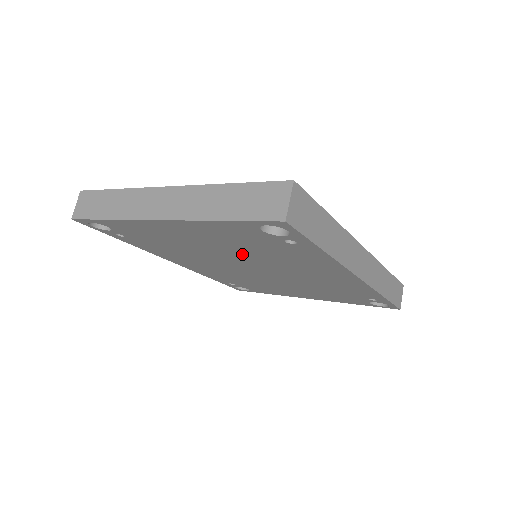
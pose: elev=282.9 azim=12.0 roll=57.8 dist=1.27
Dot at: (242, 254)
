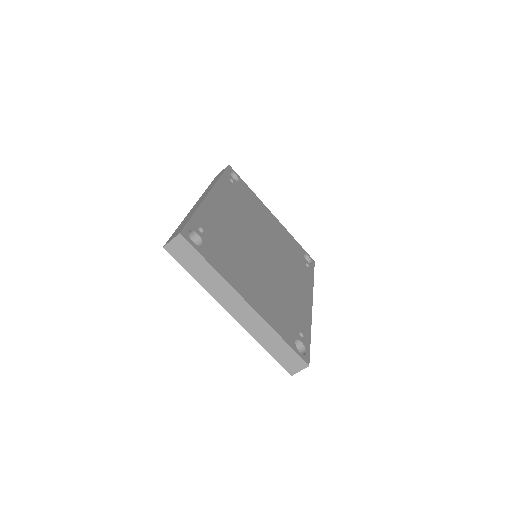
Dot at: occluded
